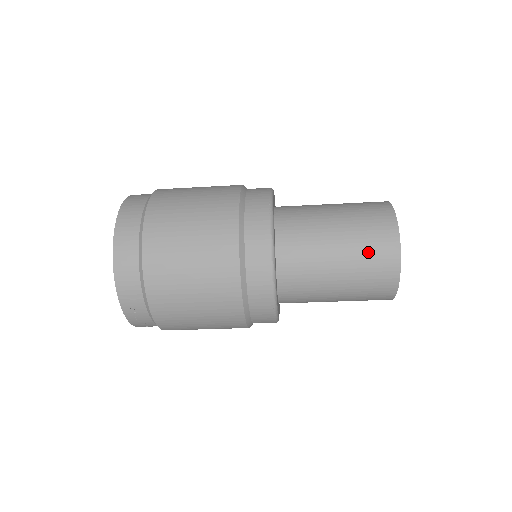
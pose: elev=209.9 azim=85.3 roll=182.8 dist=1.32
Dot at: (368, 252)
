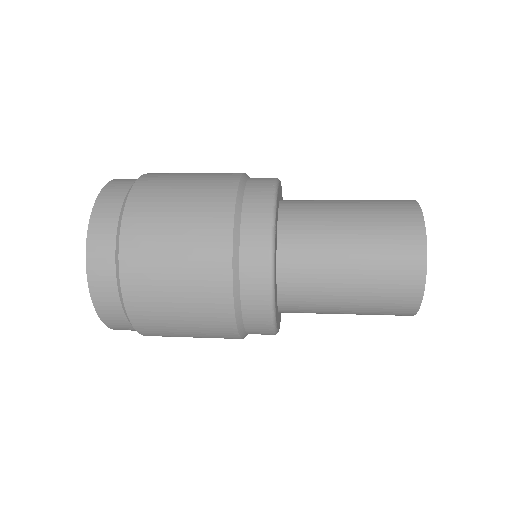
Dot at: occluded
